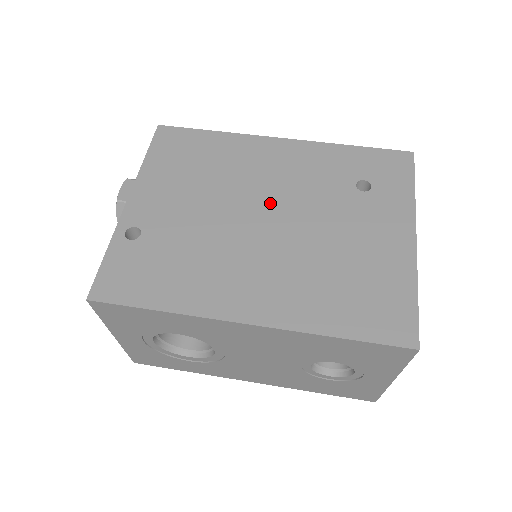
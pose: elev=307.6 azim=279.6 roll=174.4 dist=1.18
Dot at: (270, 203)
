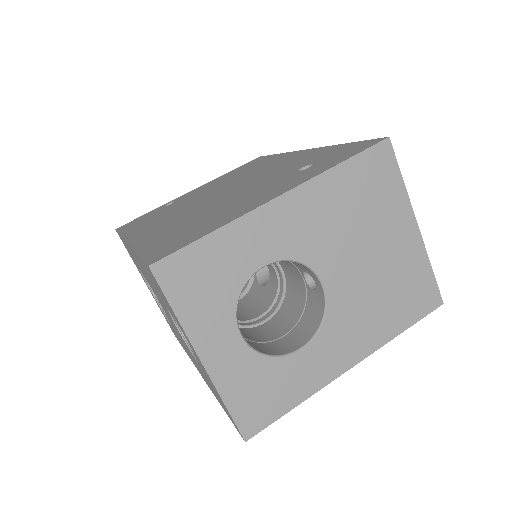
Dot at: (238, 185)
